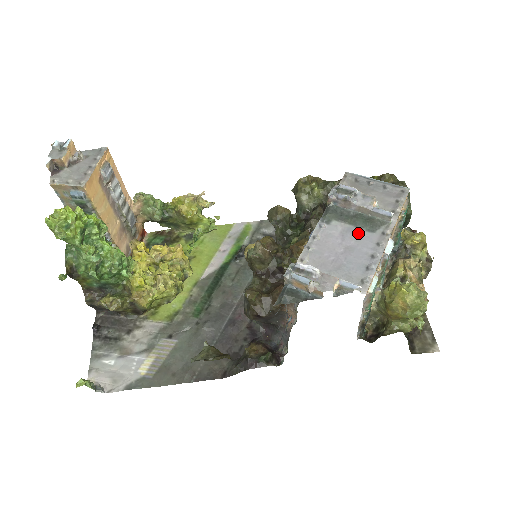
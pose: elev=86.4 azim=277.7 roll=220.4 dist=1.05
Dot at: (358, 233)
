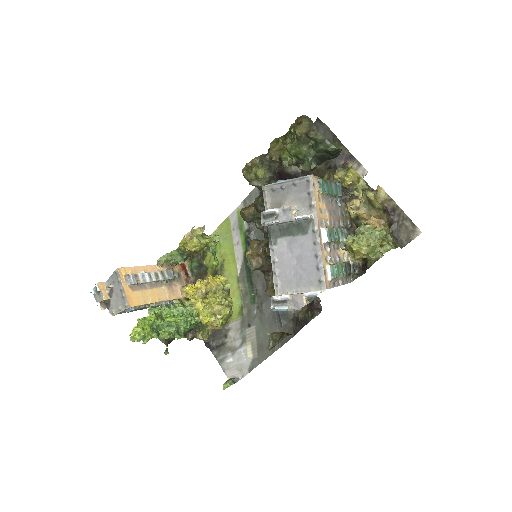
Dot at: (298, 241)
